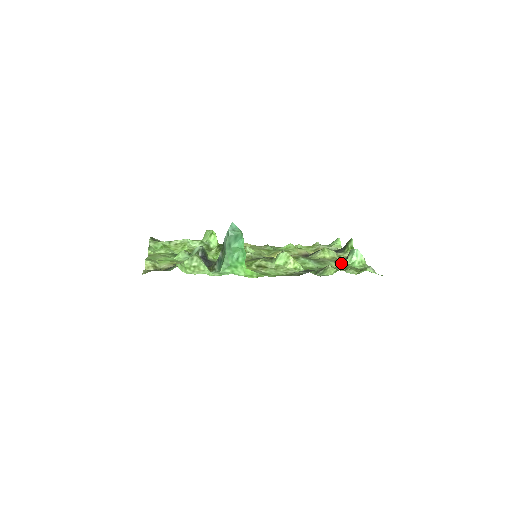
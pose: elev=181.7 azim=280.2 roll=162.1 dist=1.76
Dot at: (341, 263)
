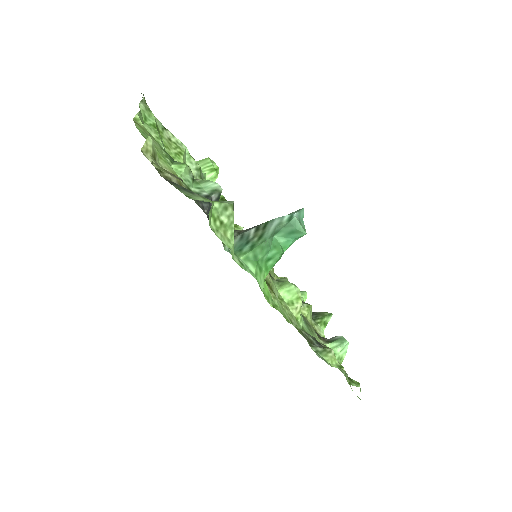
Dot at: (322, 342)
